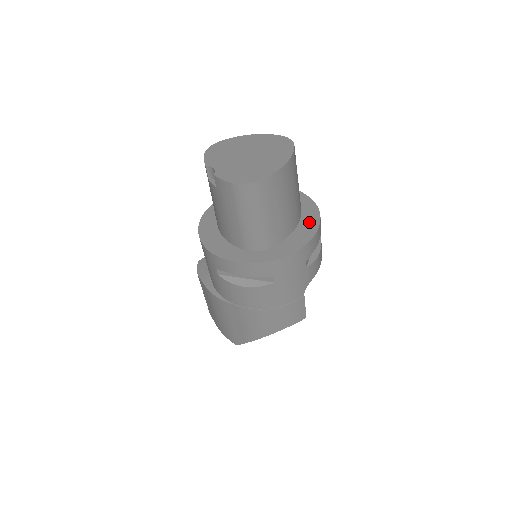
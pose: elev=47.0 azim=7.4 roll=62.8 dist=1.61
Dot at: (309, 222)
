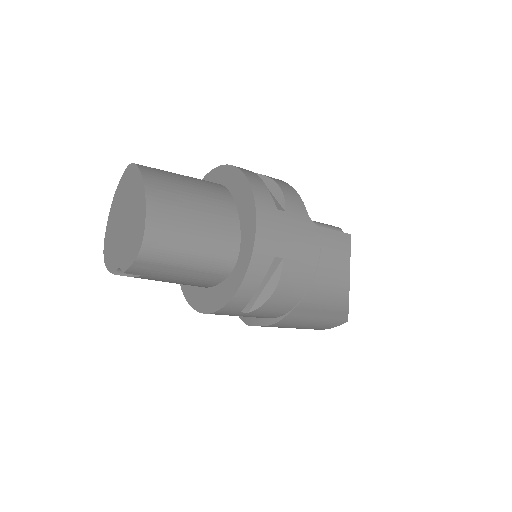
Dot at: (236, 184)
